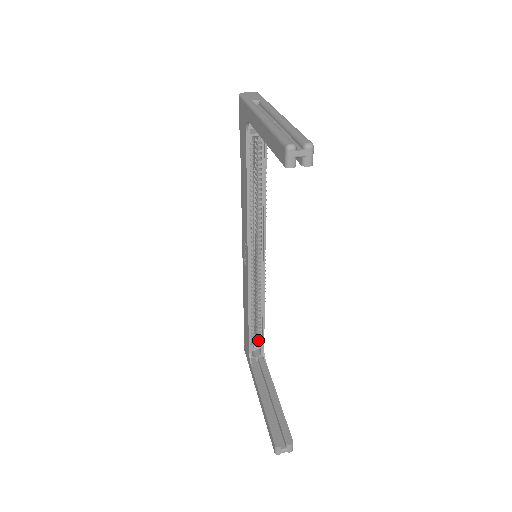
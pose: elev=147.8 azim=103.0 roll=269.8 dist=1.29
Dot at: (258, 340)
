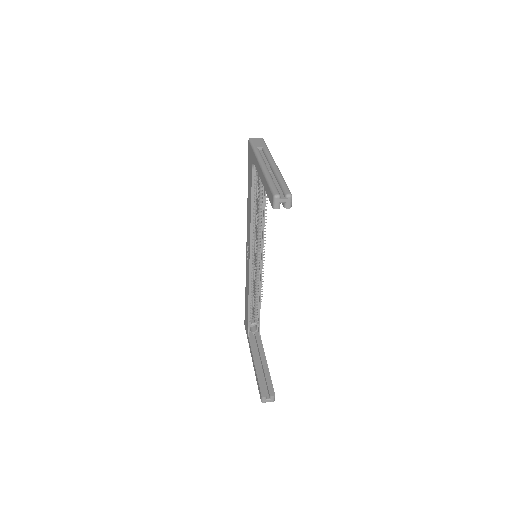
Dot at: (255, 319)
